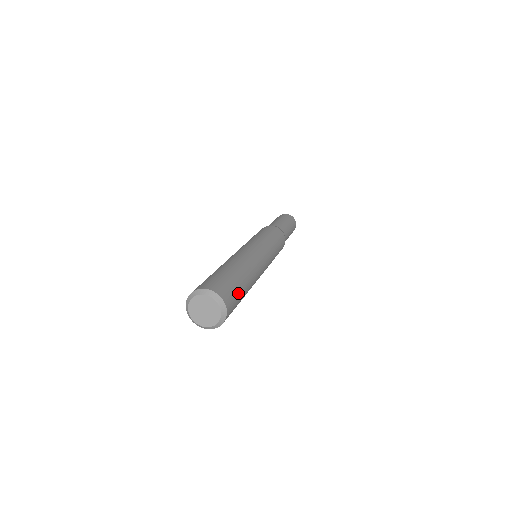
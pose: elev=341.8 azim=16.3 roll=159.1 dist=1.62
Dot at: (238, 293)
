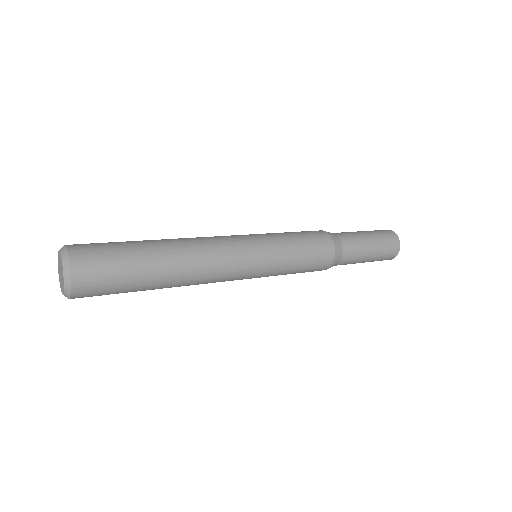
Dot at: (118, 253)
